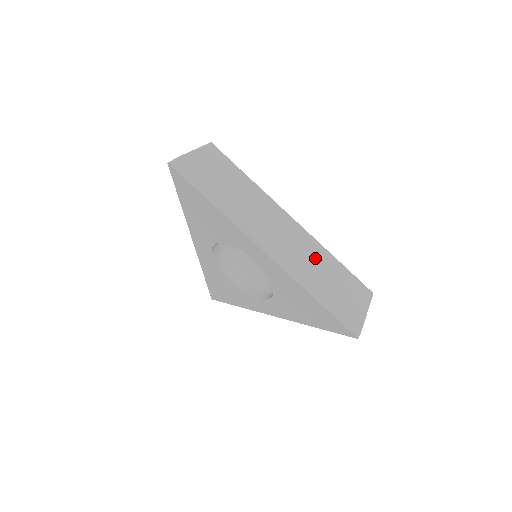
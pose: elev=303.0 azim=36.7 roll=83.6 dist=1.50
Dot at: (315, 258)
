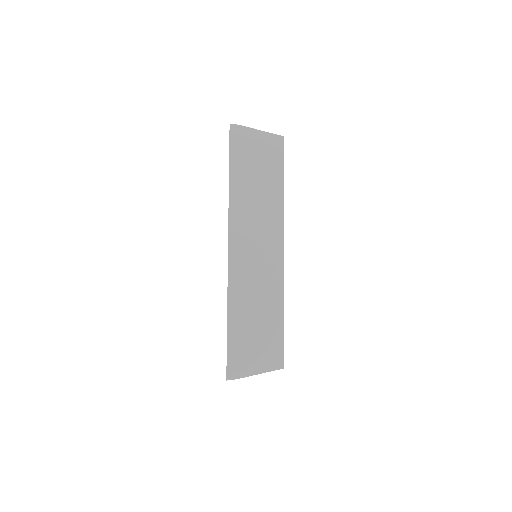
Dot at: (265, 293)
